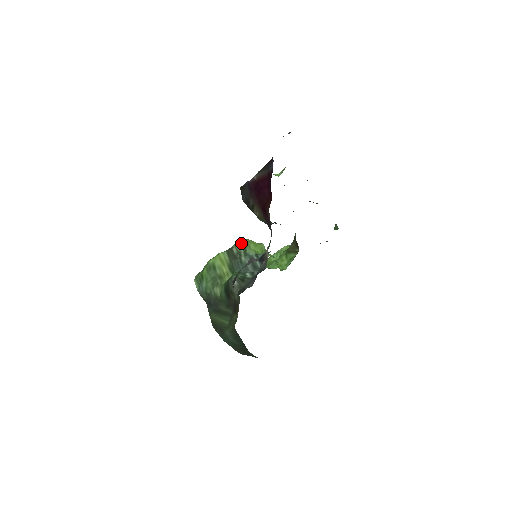
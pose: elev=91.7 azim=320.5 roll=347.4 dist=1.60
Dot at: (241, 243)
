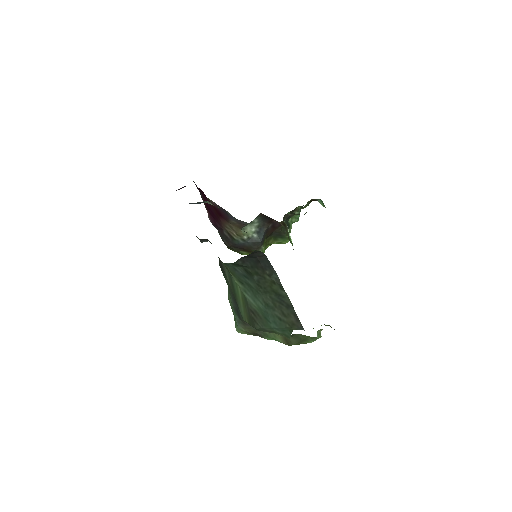
Dot at: occluded
